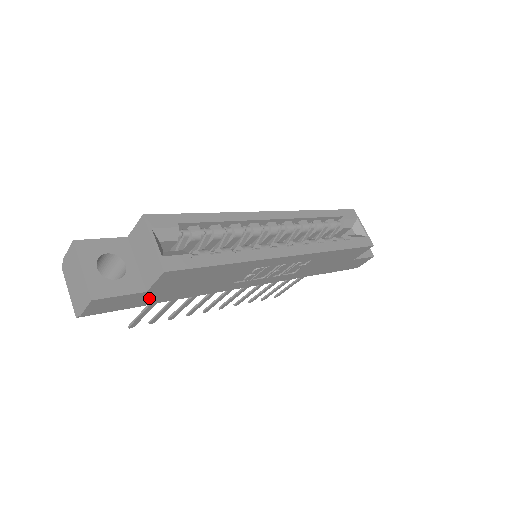
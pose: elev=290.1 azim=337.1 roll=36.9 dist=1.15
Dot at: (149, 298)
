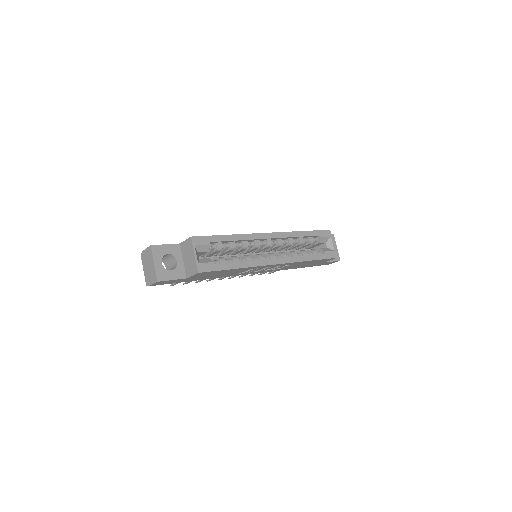
Dot at: (187, 280)
